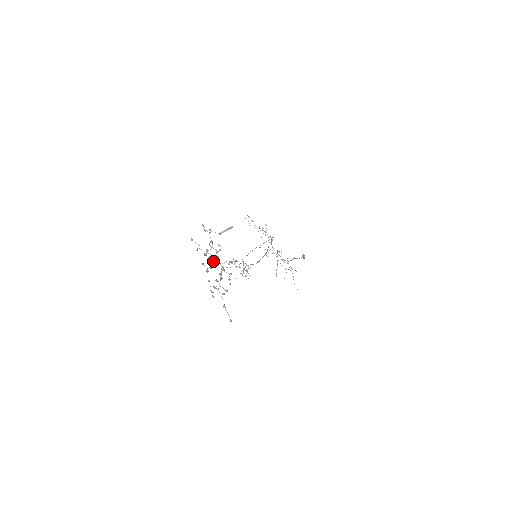
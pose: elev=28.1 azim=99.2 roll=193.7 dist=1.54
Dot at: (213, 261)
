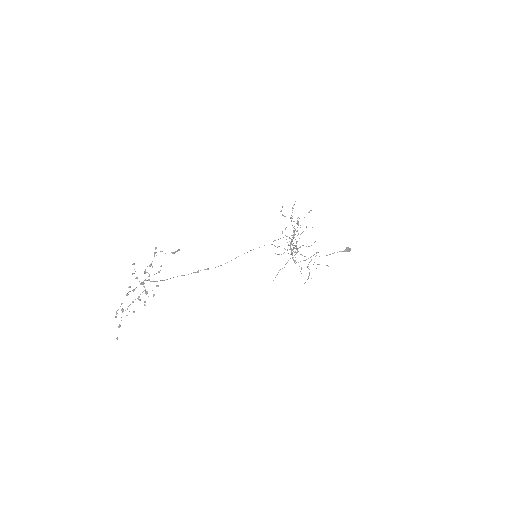
Dot at: (142, 284)
